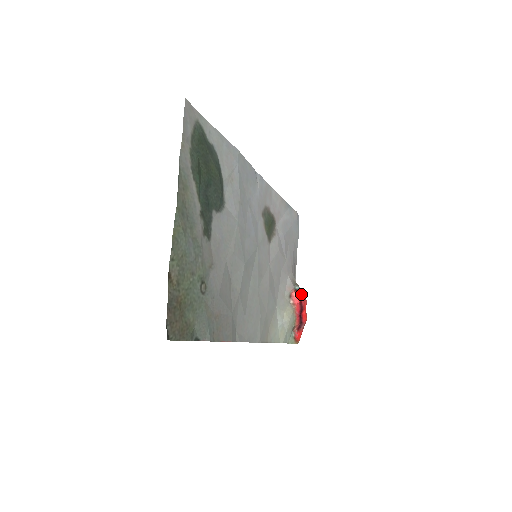
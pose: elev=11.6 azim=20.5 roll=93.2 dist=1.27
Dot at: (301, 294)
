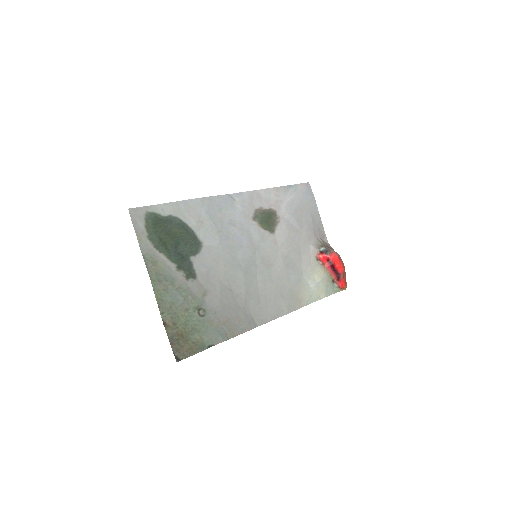
Dot at: (326, 254)
